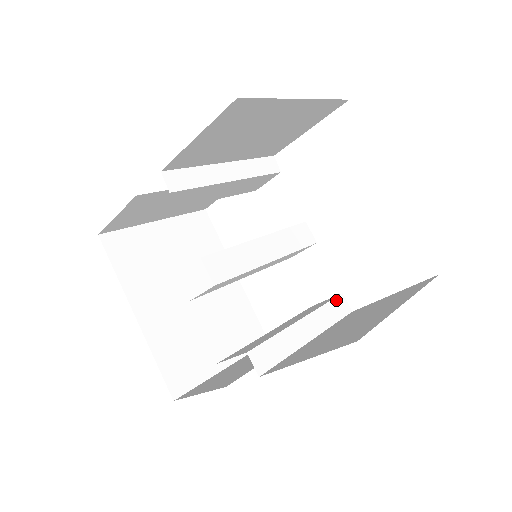
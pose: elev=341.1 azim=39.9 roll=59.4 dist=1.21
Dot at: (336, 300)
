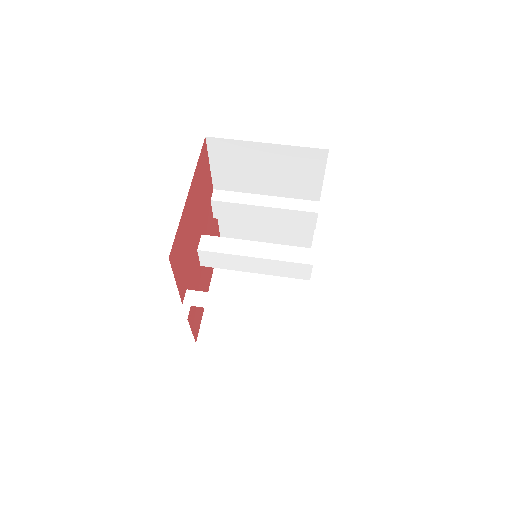
Dot at: (296, 306)
